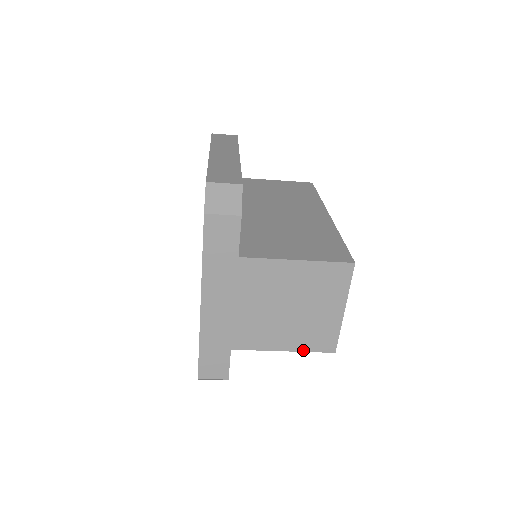
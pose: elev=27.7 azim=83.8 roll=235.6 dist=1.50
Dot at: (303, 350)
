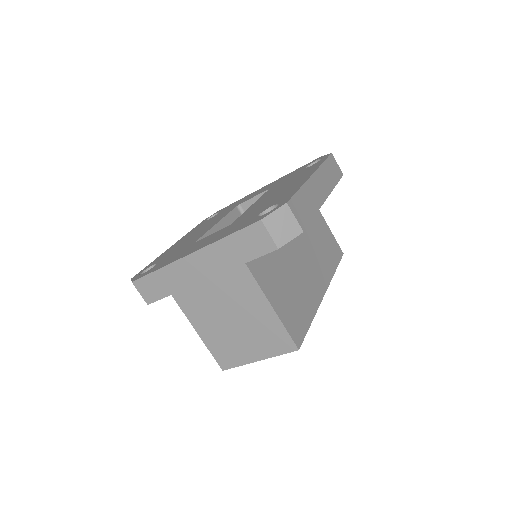
Dot at: (208, 347)
